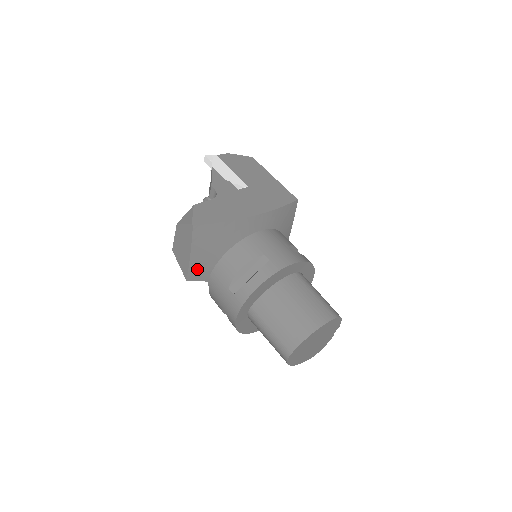
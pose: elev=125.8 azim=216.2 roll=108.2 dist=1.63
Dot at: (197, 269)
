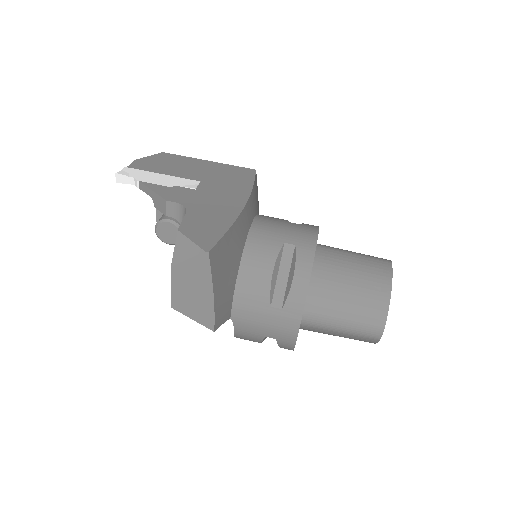
Dot at: (221, 309)
